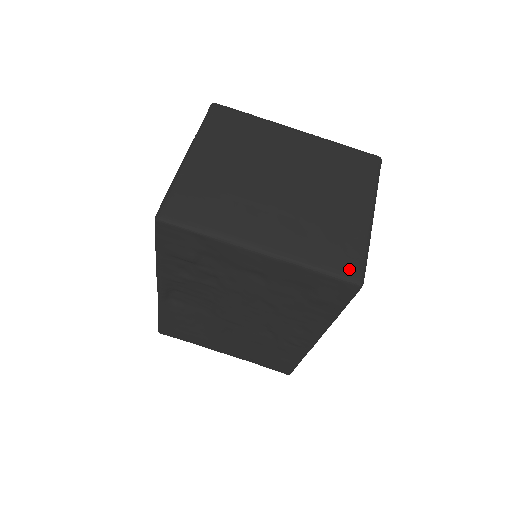
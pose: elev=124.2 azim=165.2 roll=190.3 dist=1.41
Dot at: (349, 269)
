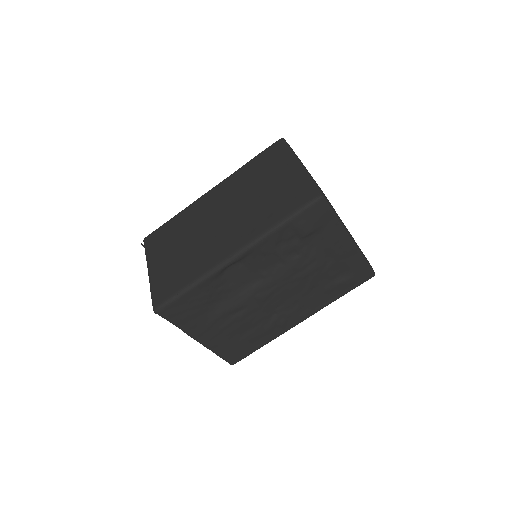
Dot at: occluded
